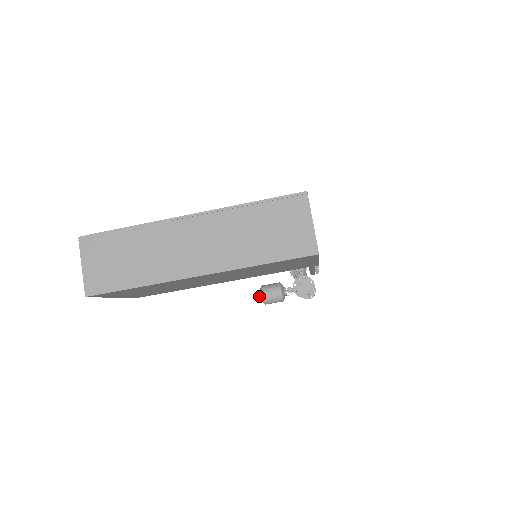
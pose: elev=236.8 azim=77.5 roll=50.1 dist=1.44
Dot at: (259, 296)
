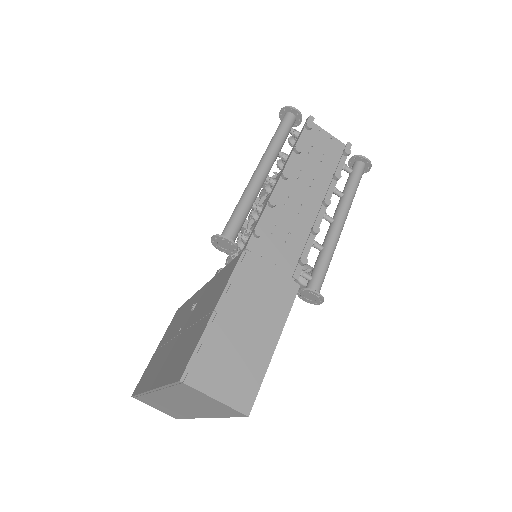
Dot at: occluded
